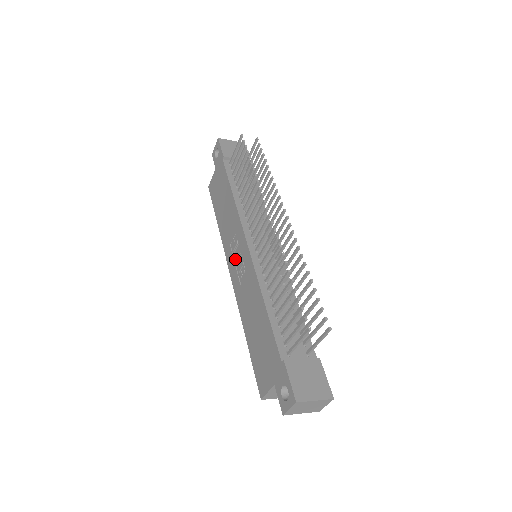
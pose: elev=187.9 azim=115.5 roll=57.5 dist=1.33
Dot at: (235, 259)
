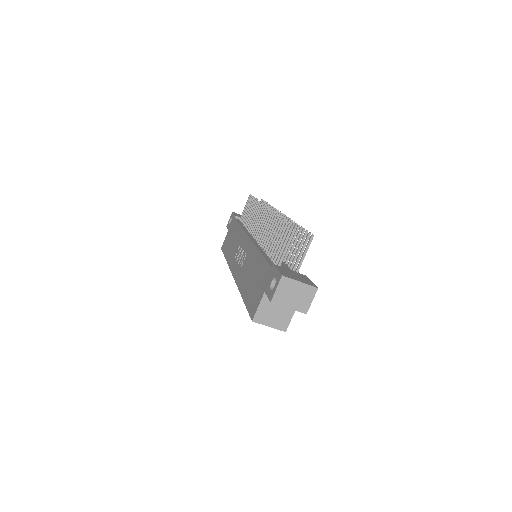
Dot at: (238, 260)
